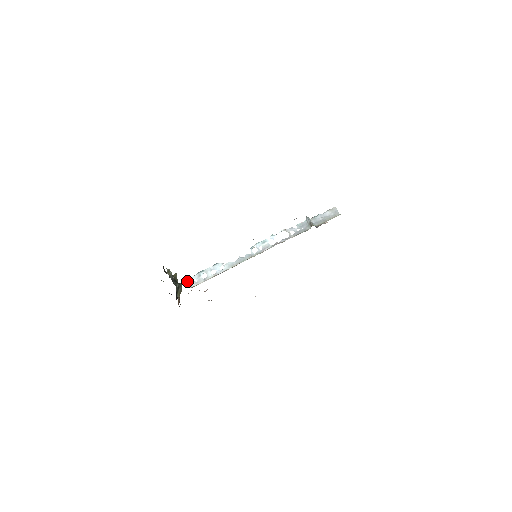
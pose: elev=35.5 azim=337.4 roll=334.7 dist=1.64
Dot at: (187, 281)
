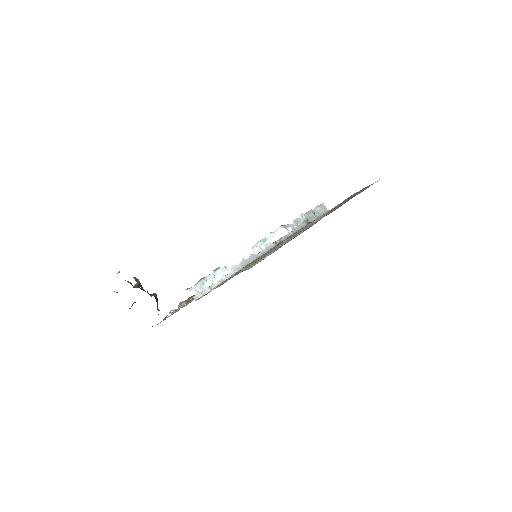
Dot at: (189, 292)
